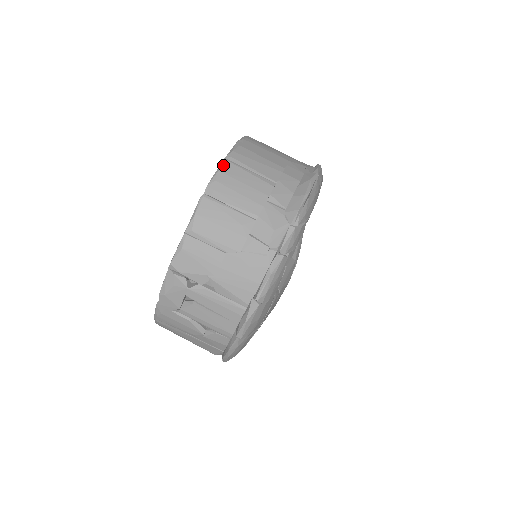
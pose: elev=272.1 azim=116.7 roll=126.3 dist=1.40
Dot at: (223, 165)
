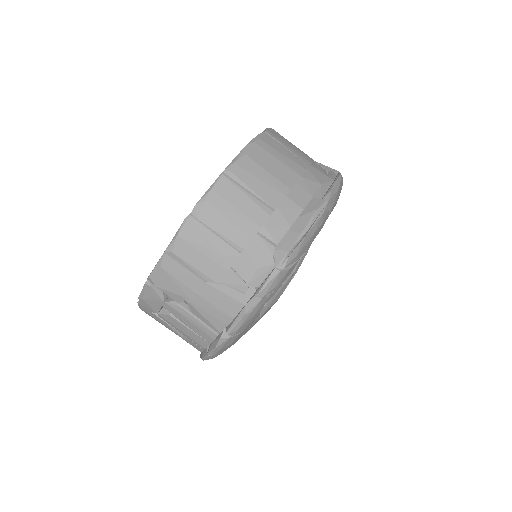
Dot at: (218, 181)
